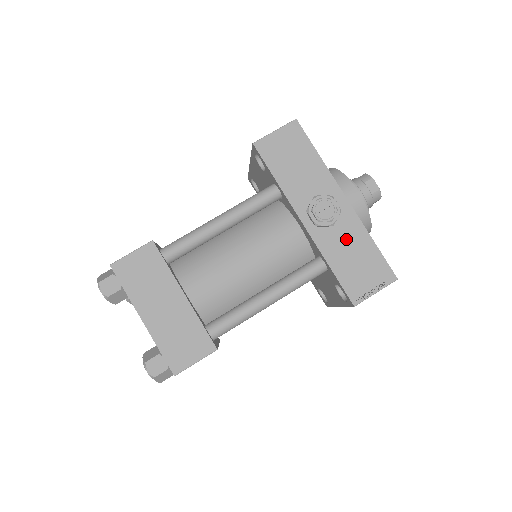
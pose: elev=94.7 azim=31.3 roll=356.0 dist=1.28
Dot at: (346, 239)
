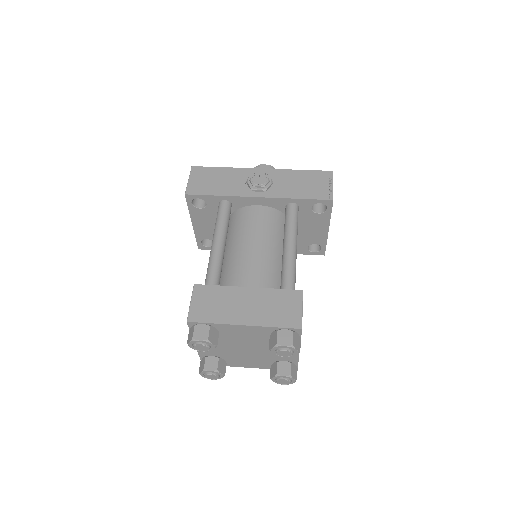
Dot at: (287, 182)
